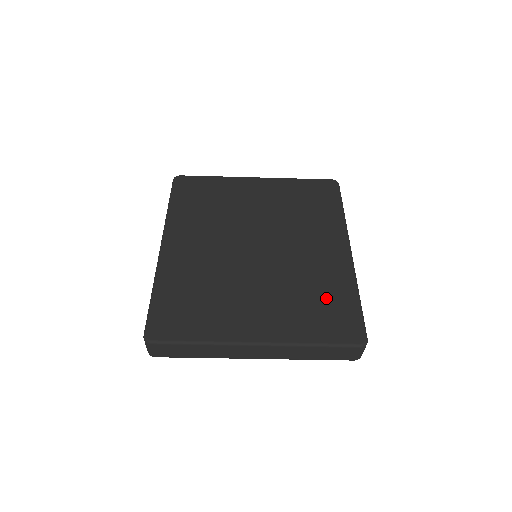
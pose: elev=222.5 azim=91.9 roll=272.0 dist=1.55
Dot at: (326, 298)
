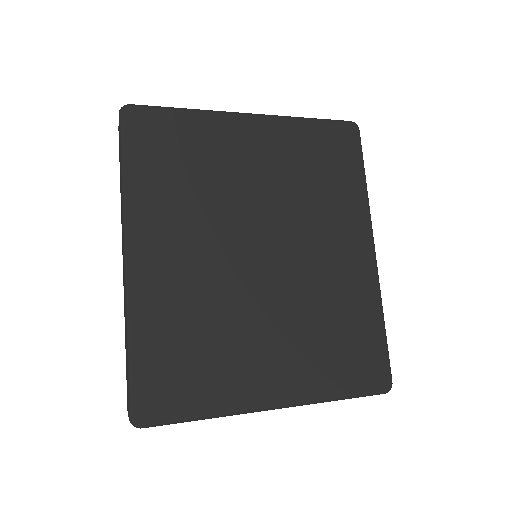
Dot at: (350, 330)
